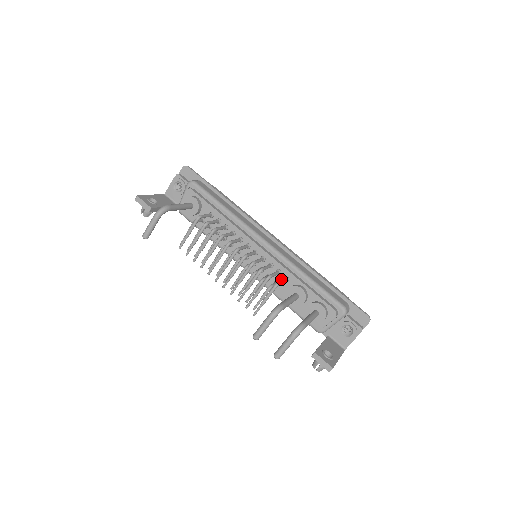
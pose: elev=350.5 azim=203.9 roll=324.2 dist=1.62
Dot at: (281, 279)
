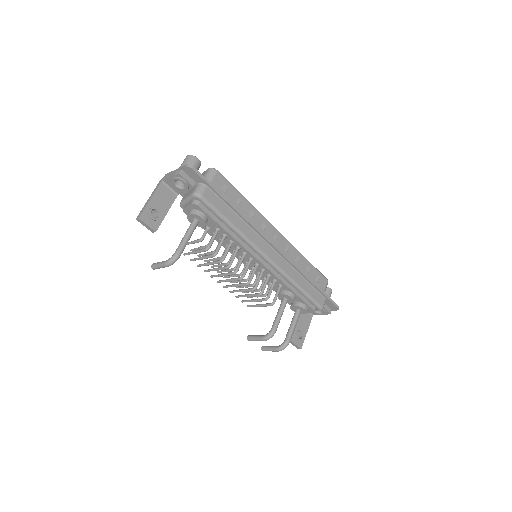
Dot at: (276, 284)
